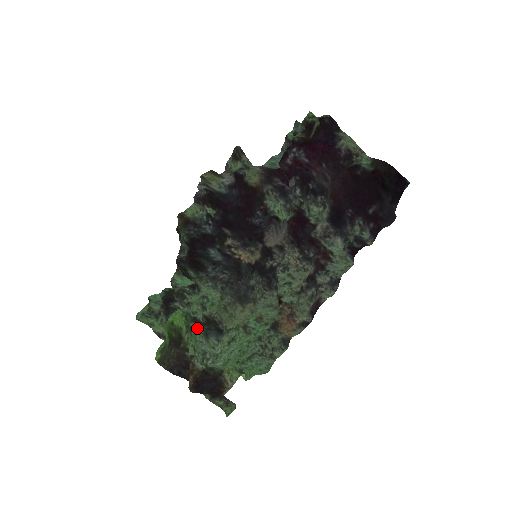
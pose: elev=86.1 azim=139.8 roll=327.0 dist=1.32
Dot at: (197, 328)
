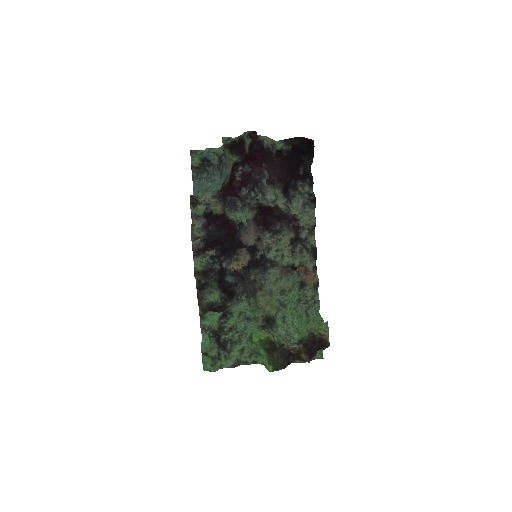
Dot at: (268, 330)
